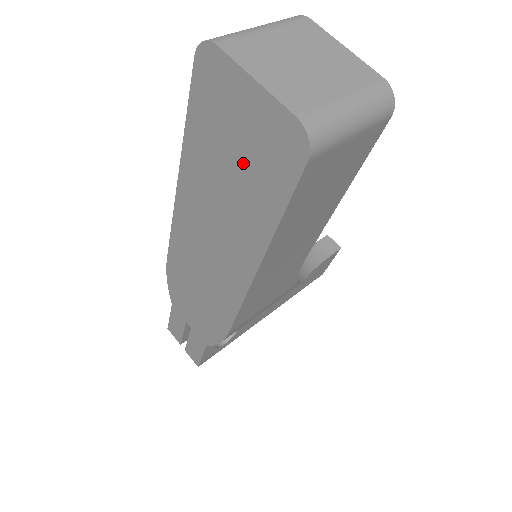
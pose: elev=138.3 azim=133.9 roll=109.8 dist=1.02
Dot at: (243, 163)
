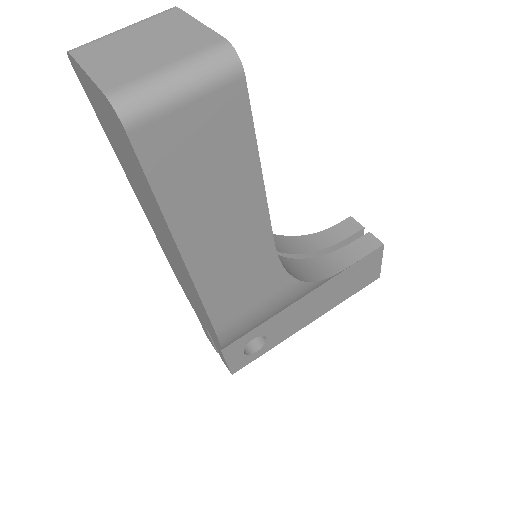
Dot at: (125, 153)
